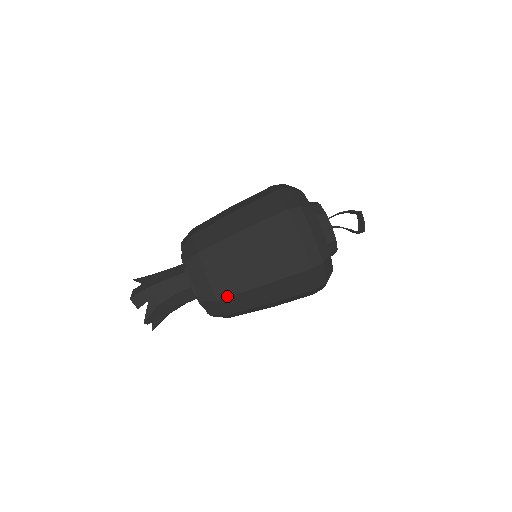
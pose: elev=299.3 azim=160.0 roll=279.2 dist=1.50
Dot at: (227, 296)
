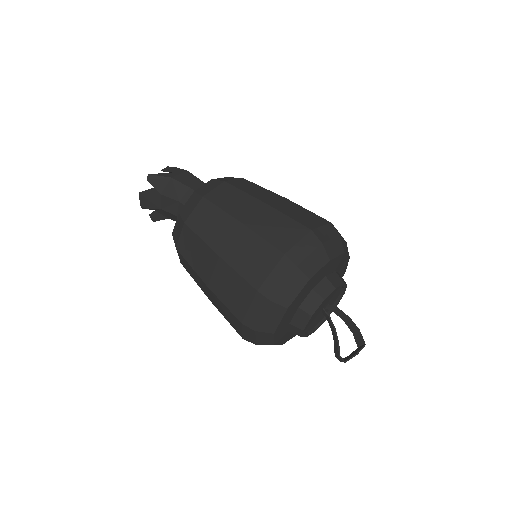
Dot at: (212, 201)
